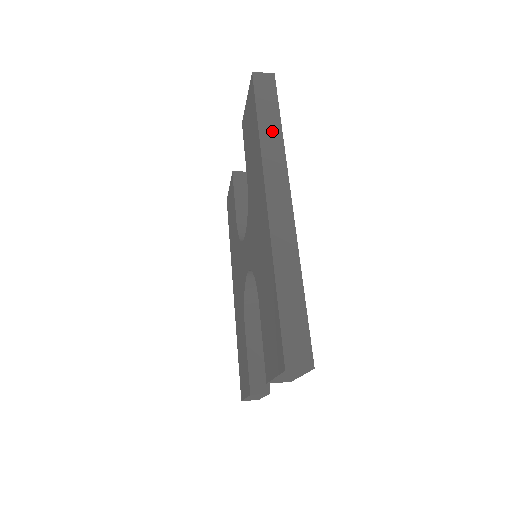
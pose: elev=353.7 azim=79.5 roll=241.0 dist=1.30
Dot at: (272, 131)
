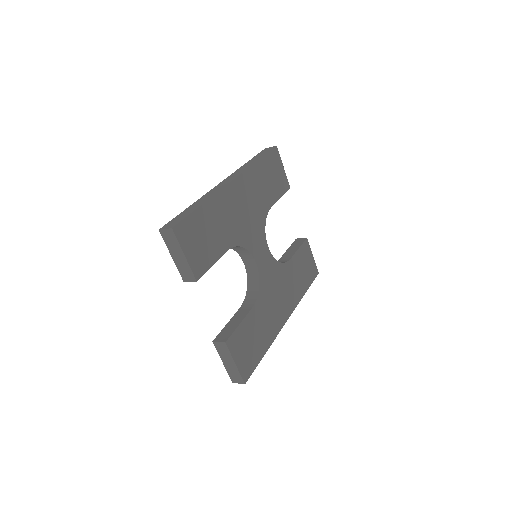
Dot at: (251, 162)
